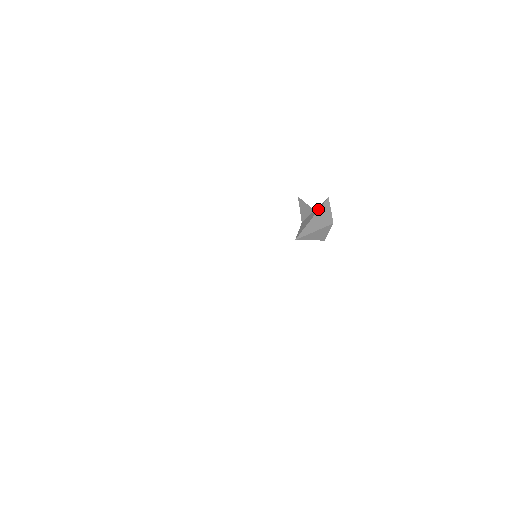
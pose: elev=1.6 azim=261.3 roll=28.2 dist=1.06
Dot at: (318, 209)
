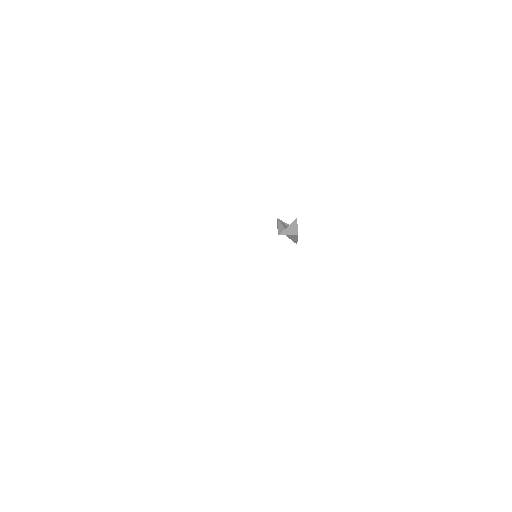
Dot at: occluded
